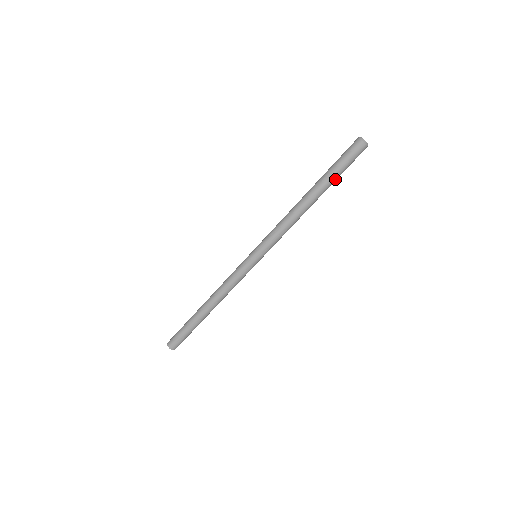
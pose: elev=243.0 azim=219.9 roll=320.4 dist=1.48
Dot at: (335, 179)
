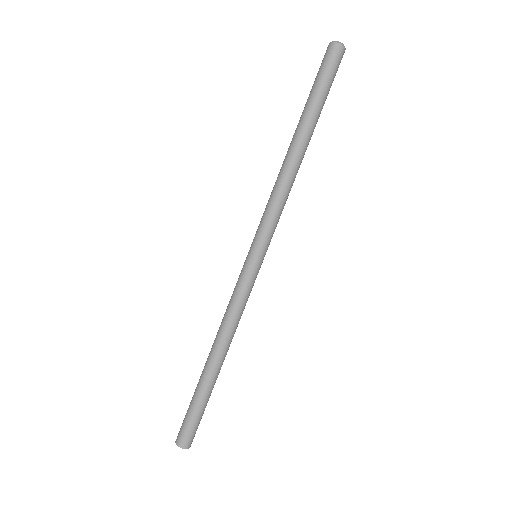
Dot at: (319, 105)
